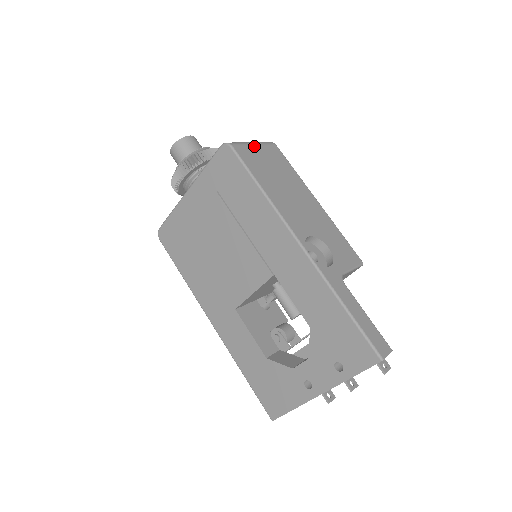
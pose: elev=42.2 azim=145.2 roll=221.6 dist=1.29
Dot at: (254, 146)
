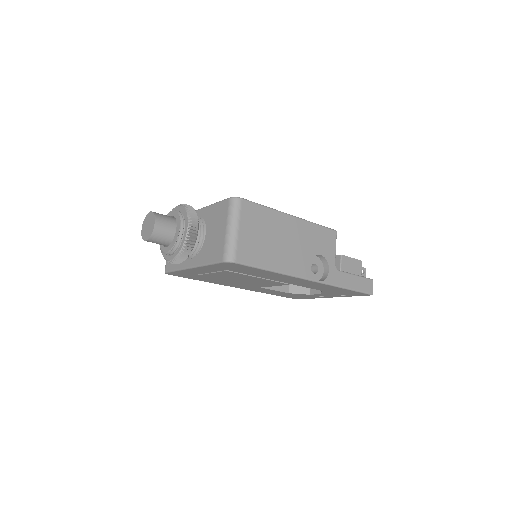
Dot at: (239, 233)
